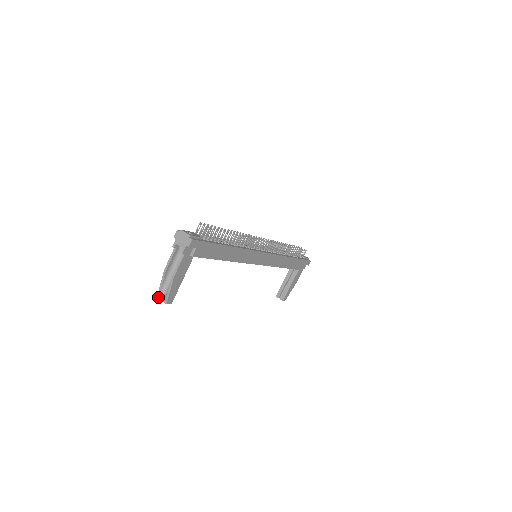
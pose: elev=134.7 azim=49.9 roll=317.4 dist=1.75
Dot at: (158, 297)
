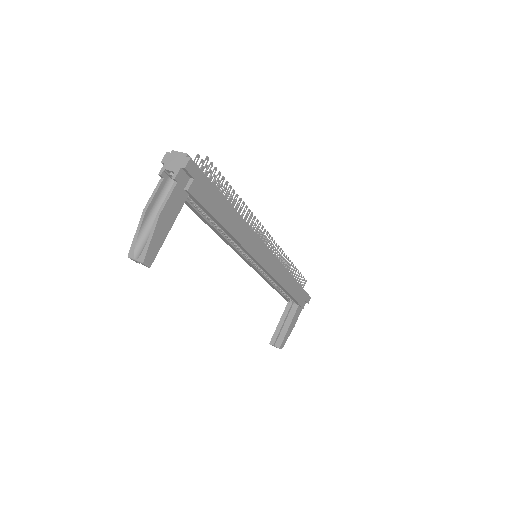
Dot at: (130, 255)
